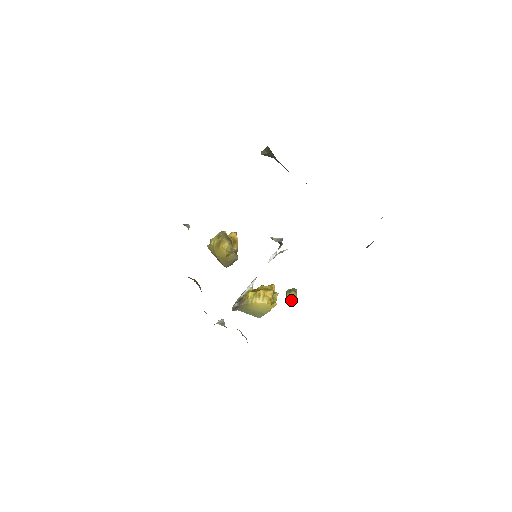
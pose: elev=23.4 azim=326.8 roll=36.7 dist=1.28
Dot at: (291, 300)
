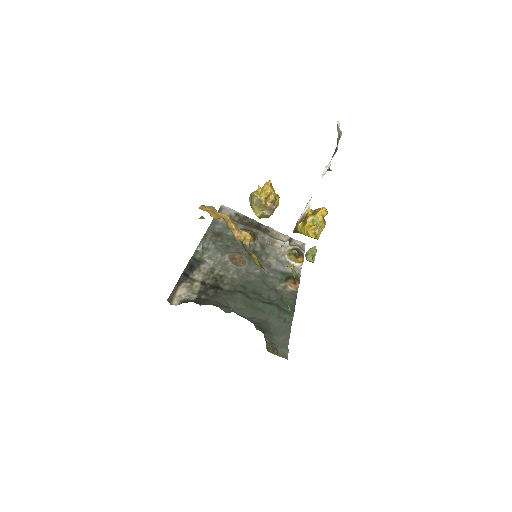
Dot at: (309, 261)
